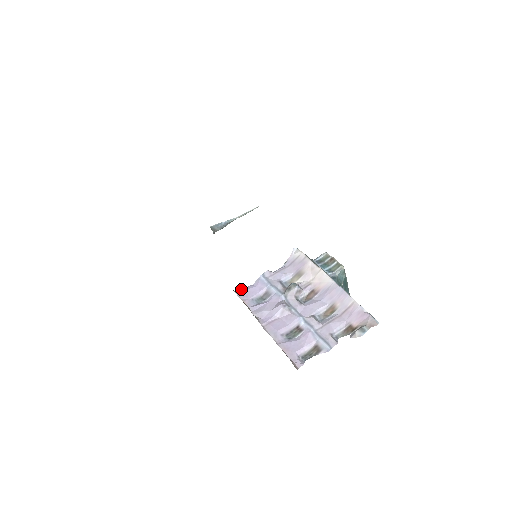
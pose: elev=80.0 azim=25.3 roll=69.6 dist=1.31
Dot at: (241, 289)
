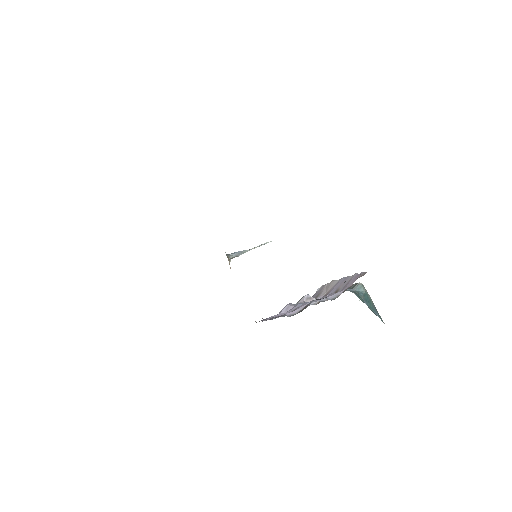
Dot at: occluded
